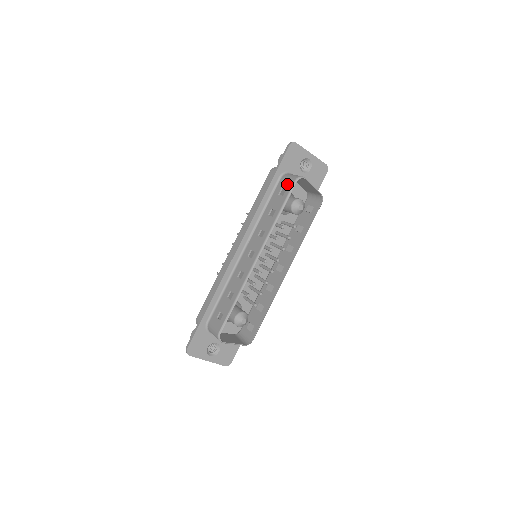
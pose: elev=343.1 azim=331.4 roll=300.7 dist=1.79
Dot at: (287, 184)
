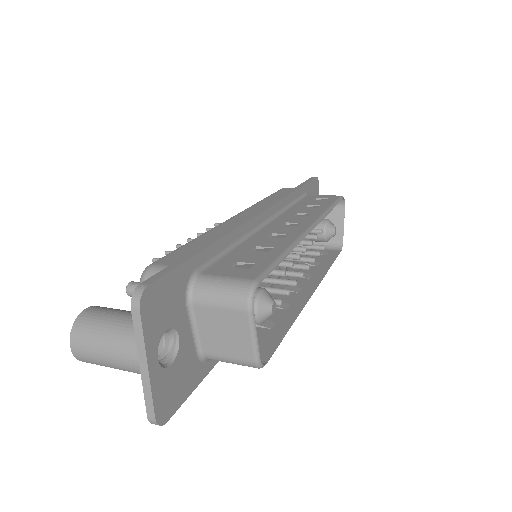
Dot at: (327, 196)
